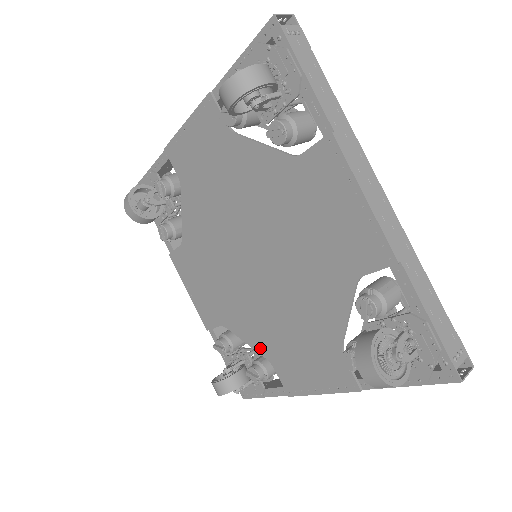
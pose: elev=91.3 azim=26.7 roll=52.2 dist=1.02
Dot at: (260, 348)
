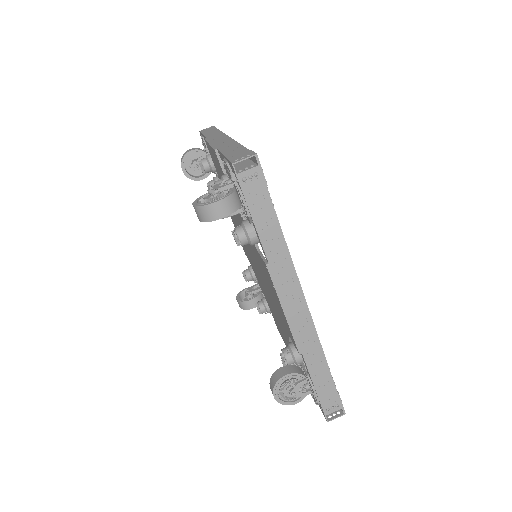
Dot at: occluded
